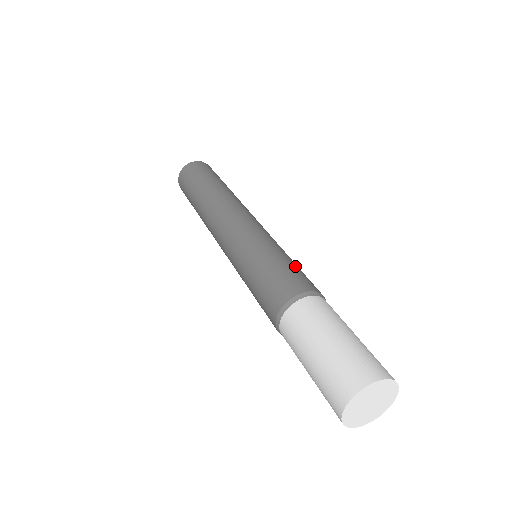
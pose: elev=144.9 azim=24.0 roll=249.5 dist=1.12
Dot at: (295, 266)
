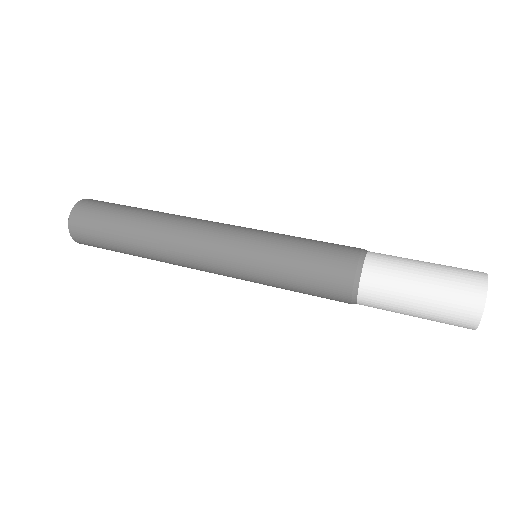
Dot at: (318, 241)
